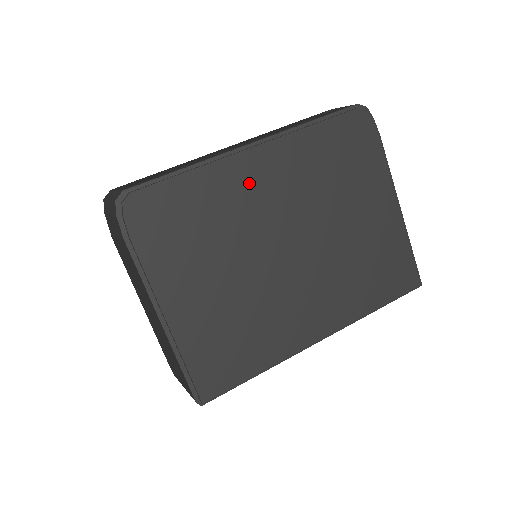
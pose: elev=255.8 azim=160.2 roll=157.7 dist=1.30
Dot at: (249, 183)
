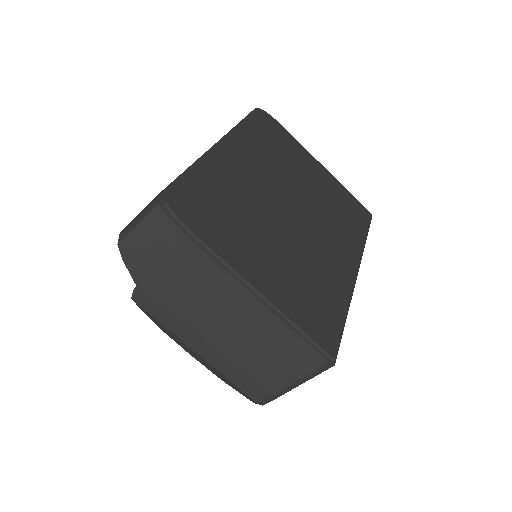
Dot at: (237, 168)
